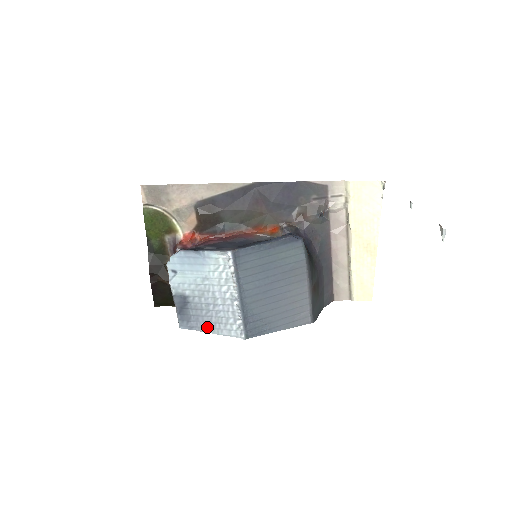
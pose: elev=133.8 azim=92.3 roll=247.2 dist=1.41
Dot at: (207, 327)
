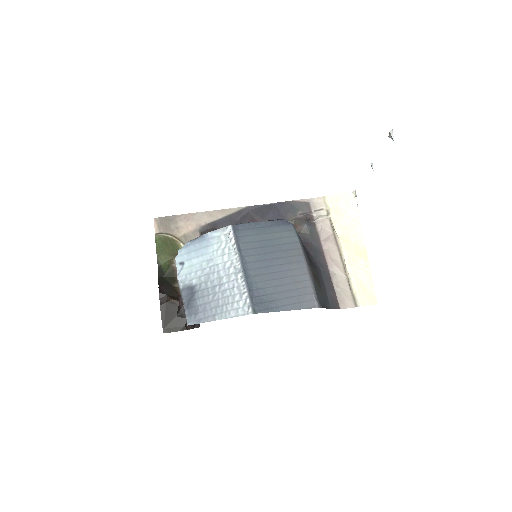
Dot at: (215, 314)
